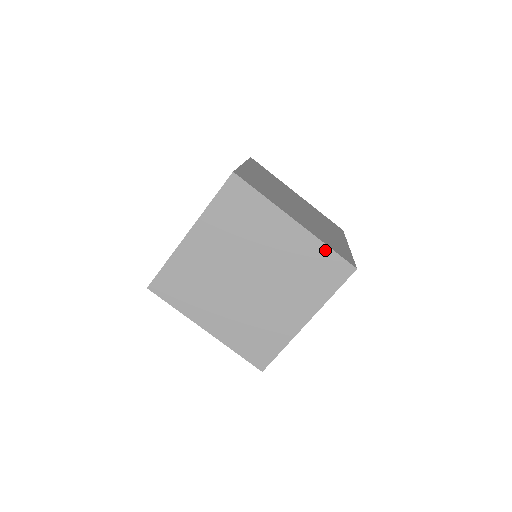
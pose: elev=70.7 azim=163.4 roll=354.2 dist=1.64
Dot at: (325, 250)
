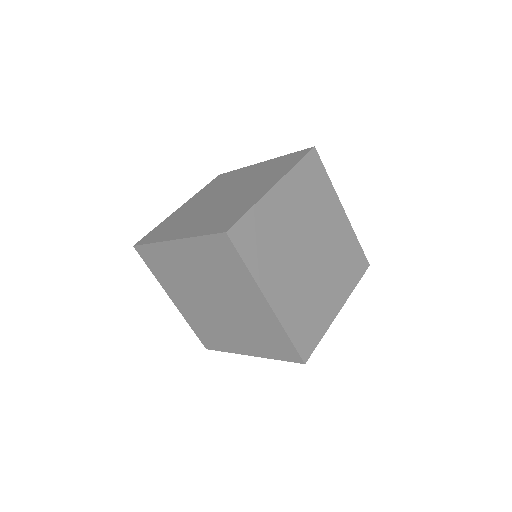
Dot at: (356, 242)
